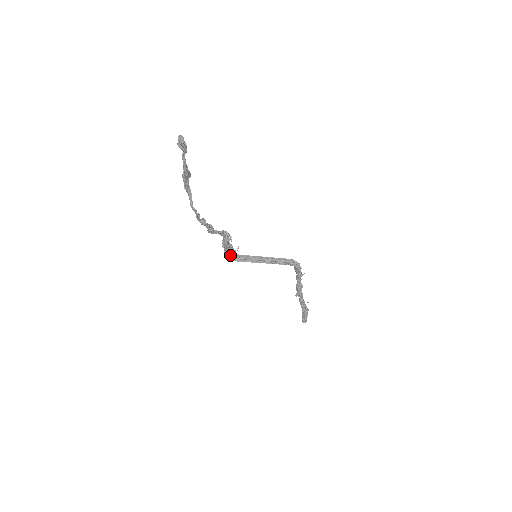
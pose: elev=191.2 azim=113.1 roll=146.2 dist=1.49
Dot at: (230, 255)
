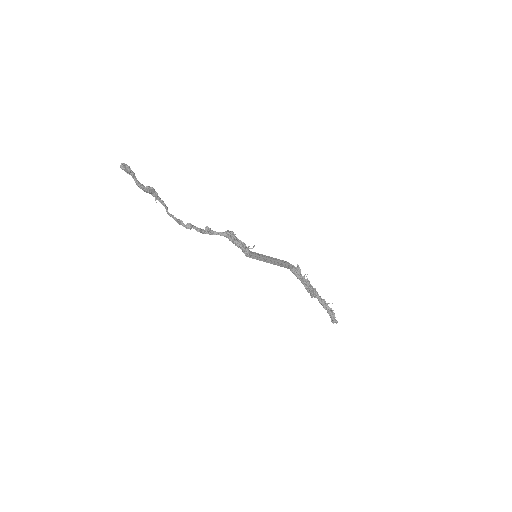
Dot at: (246, 252)
